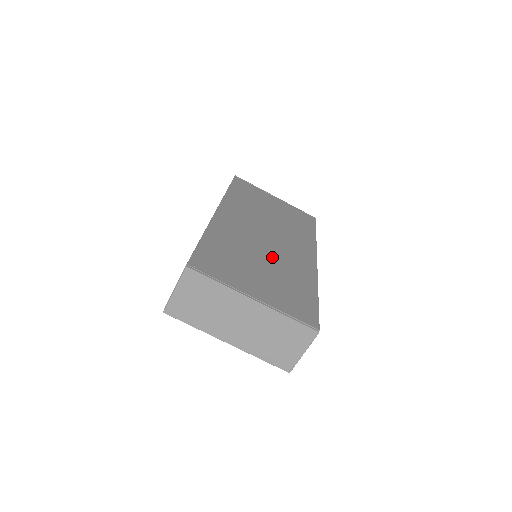
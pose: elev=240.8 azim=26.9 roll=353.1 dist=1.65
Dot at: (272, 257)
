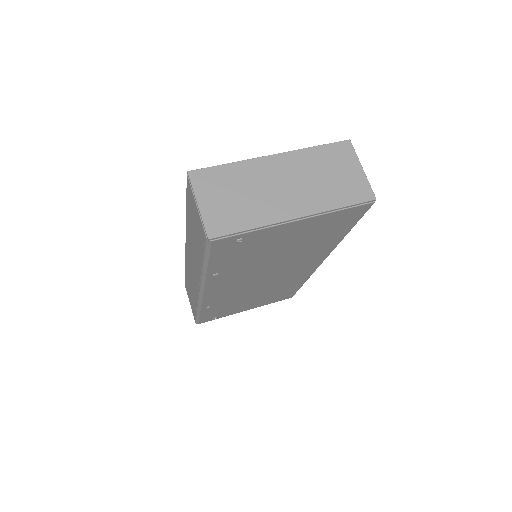
Dot at: occluded
